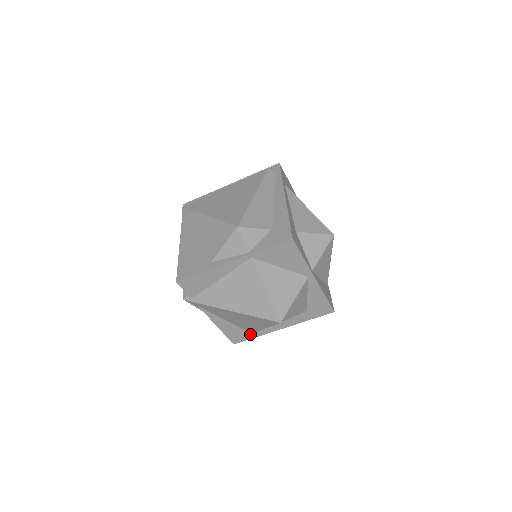
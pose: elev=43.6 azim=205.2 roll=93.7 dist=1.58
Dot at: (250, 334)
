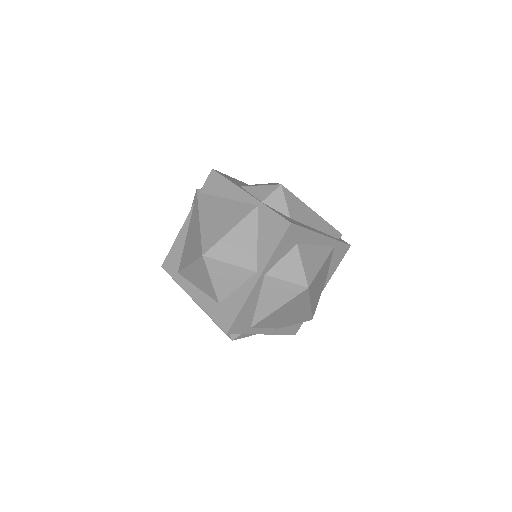
Dot at: (177, 272)
